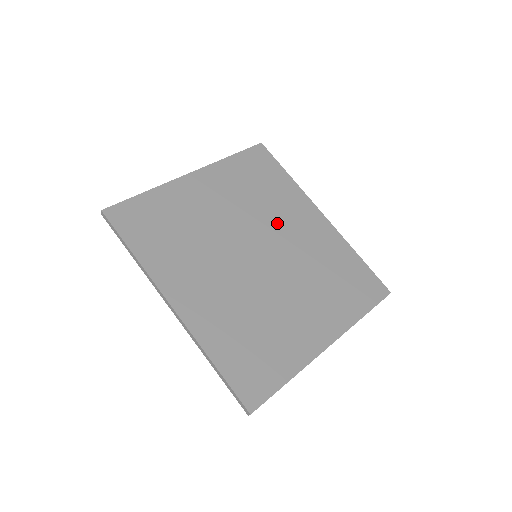
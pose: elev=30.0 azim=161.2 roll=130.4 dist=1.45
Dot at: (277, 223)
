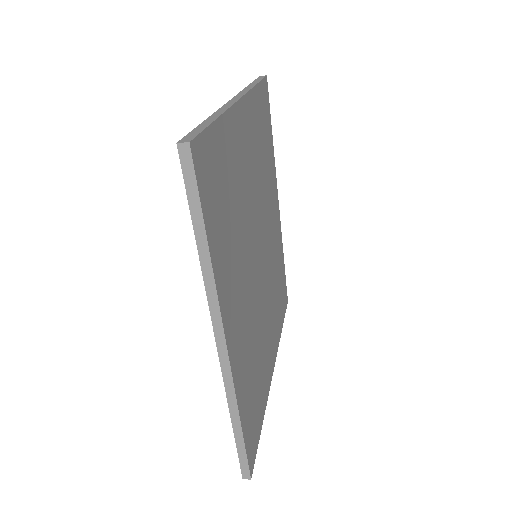
Dot at: (267, 210)
